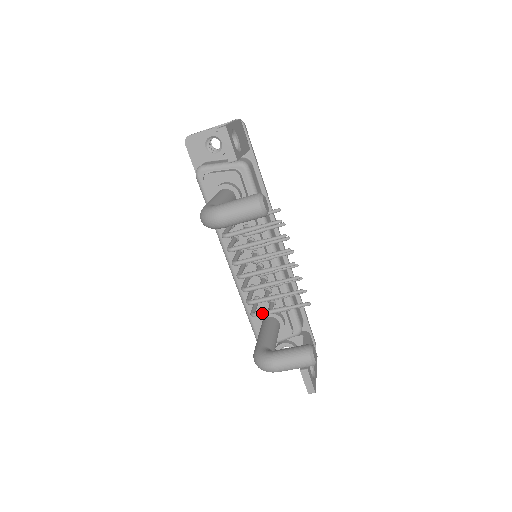
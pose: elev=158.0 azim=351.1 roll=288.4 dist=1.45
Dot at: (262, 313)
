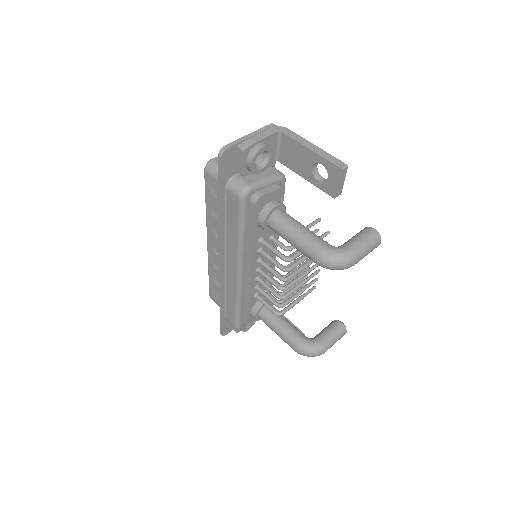
Dot at: (288, 310)
